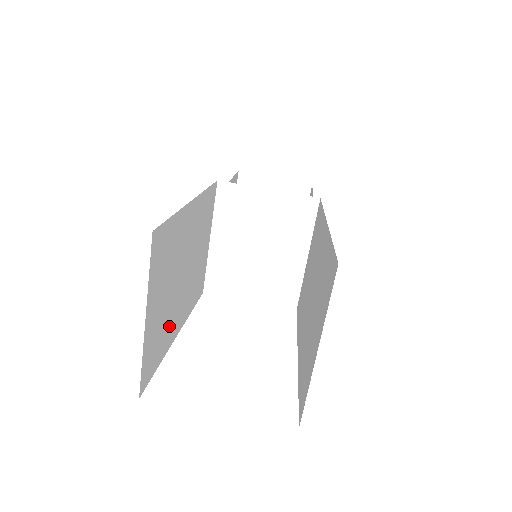
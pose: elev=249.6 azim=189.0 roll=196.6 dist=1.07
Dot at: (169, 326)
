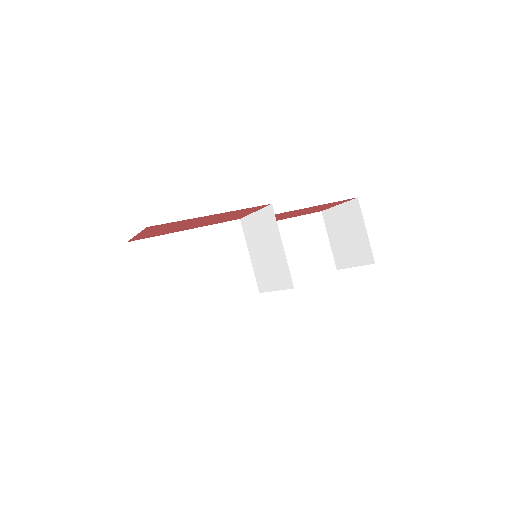
Dot at: (183, 298)
